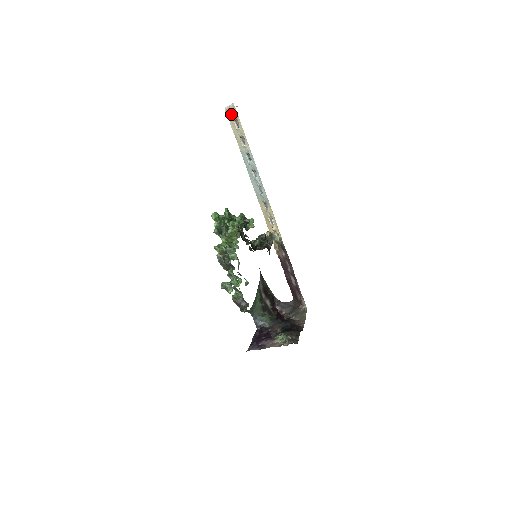
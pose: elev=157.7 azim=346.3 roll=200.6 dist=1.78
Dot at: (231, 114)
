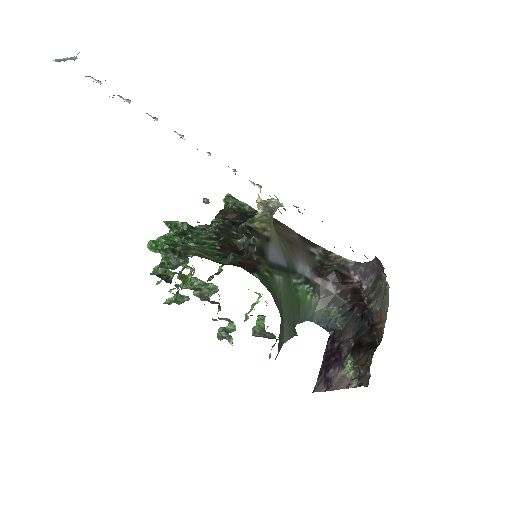
Dot at: occluded
